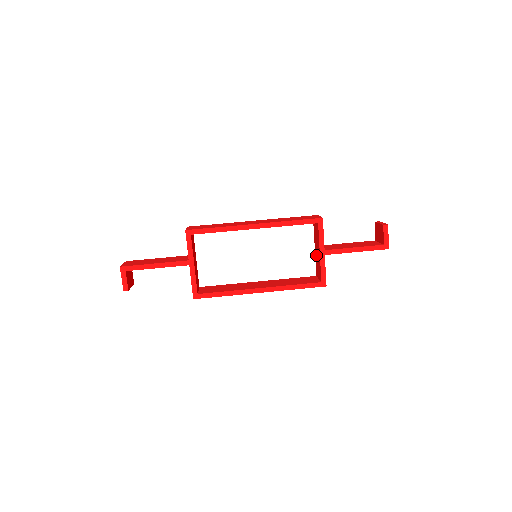
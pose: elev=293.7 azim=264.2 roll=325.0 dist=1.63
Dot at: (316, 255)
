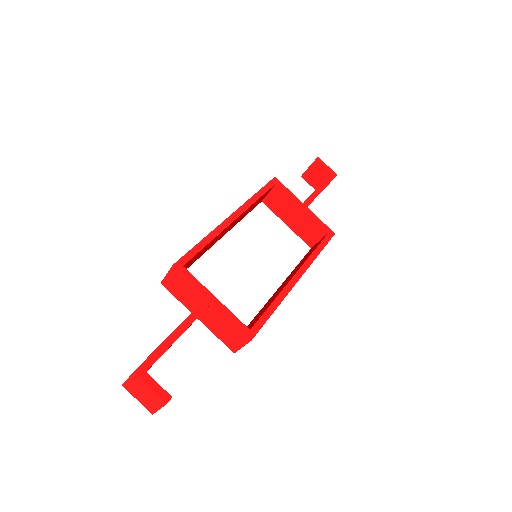
Dot at: (295, 225)
